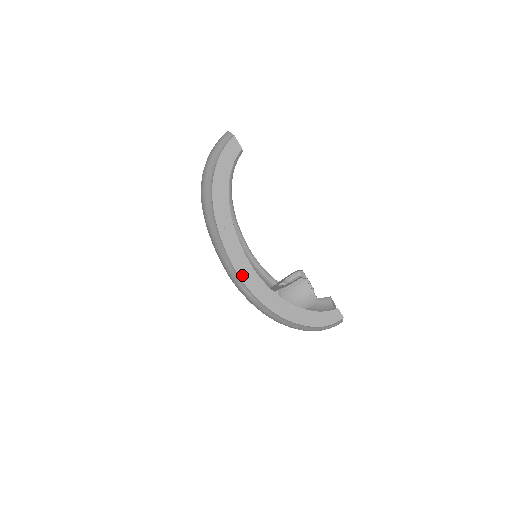
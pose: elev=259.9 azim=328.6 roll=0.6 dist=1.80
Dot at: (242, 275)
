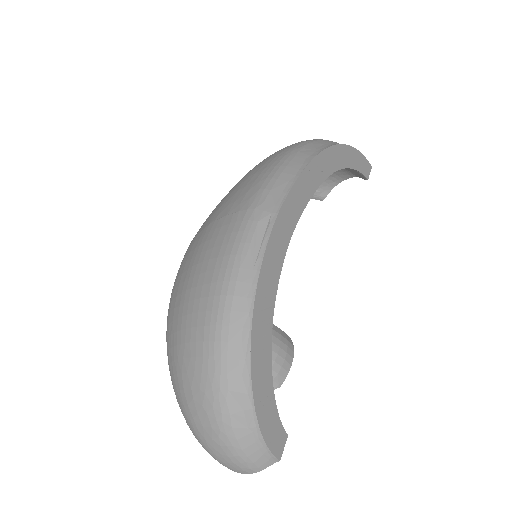
Dot at: (281, 218)
